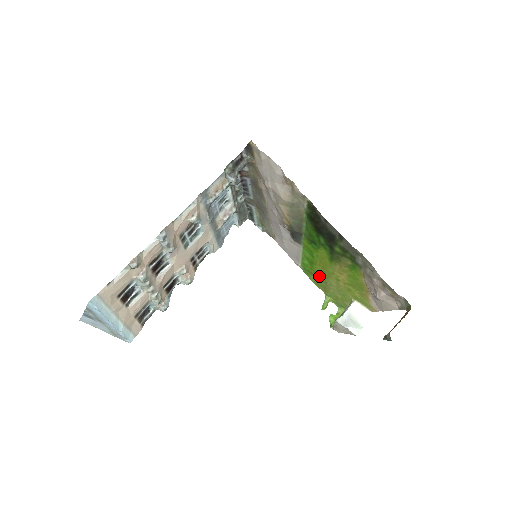
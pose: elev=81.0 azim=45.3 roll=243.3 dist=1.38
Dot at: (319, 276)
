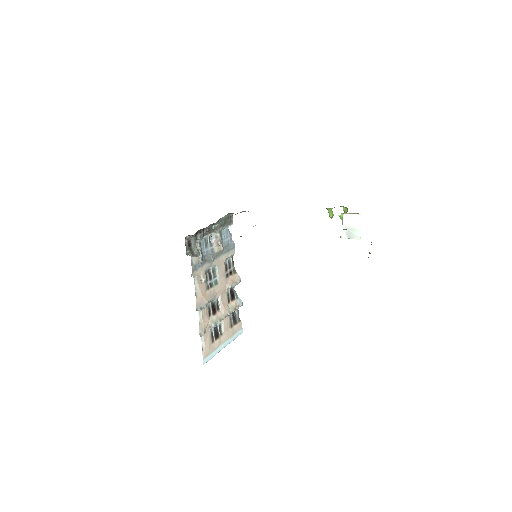
Dot at: occluded
